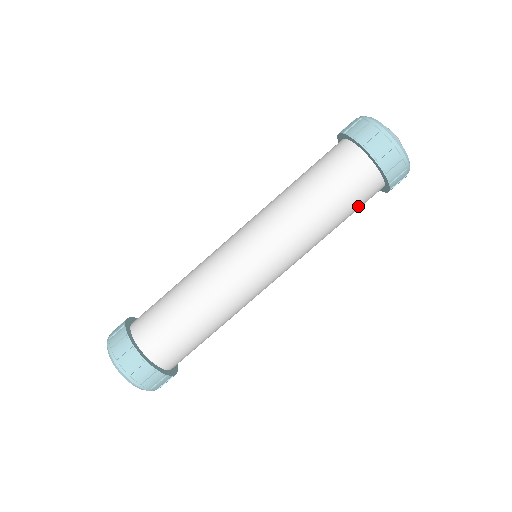
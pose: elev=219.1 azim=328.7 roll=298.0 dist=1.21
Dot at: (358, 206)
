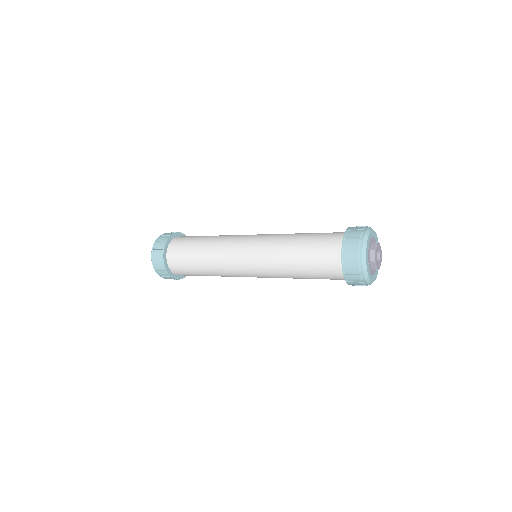
Dot at: (319, 266)
